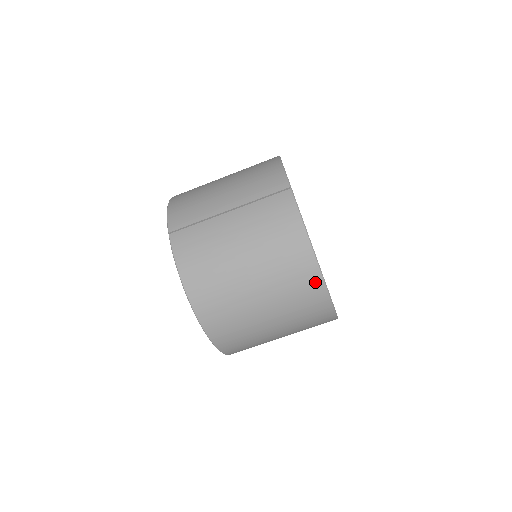
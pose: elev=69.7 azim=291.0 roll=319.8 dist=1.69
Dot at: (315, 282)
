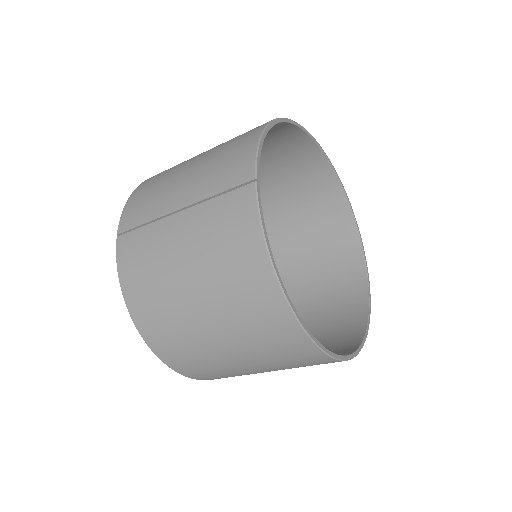
Dot at: (286, 324)
